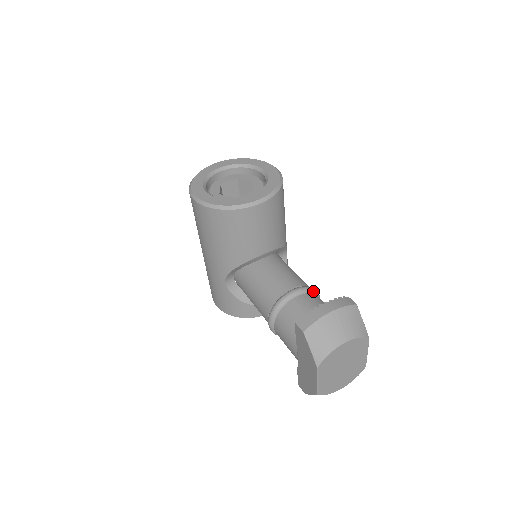
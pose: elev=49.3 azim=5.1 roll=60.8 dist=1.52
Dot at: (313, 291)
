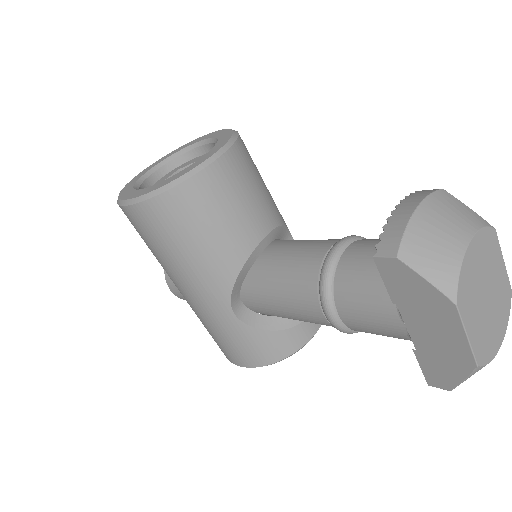
Dot at: (361, 238)
